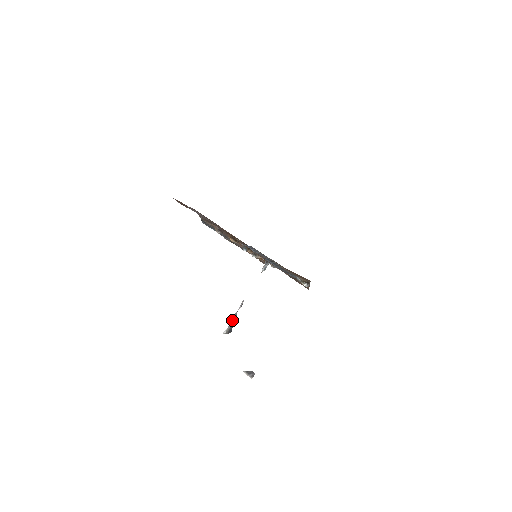
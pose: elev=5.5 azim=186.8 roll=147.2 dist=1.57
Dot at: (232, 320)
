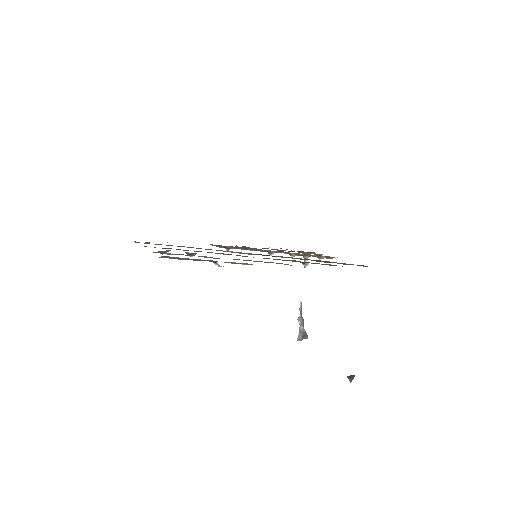
Dot at: (300, 325)
